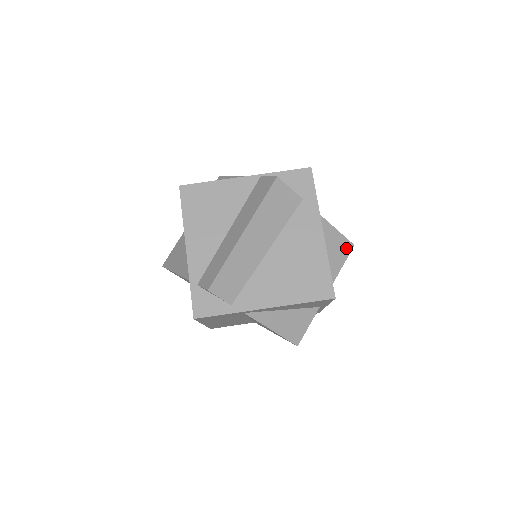
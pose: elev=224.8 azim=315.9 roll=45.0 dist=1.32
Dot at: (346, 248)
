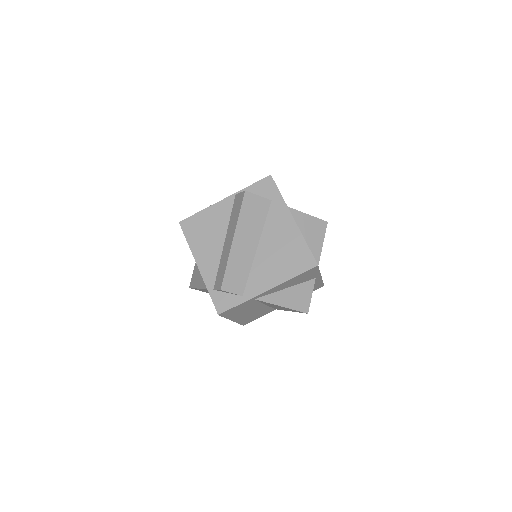
Dot at: (321, 226)
